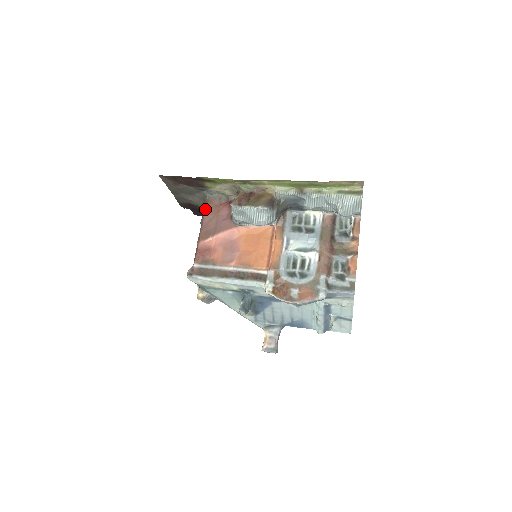
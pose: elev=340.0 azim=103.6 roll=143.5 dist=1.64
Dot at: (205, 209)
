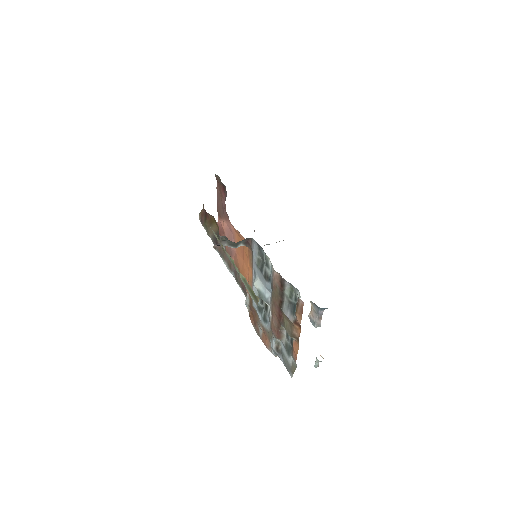
Dot at: occluded
